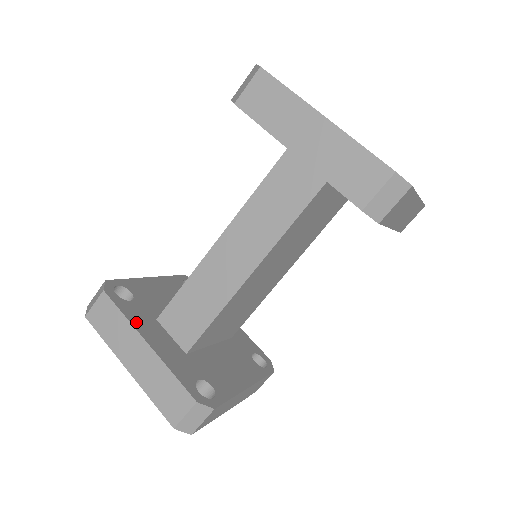
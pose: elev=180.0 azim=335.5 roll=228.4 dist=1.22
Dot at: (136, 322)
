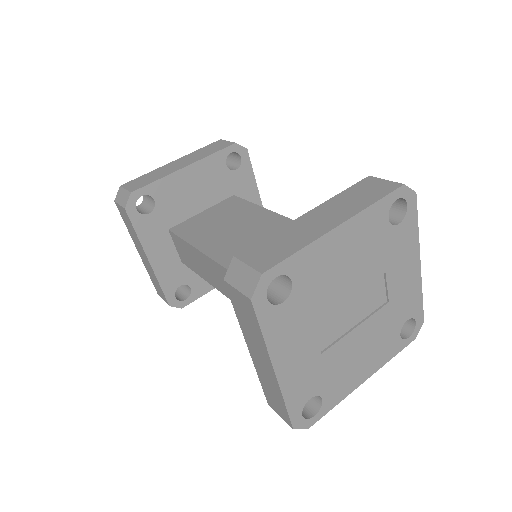
Dot at: (146, 240)
